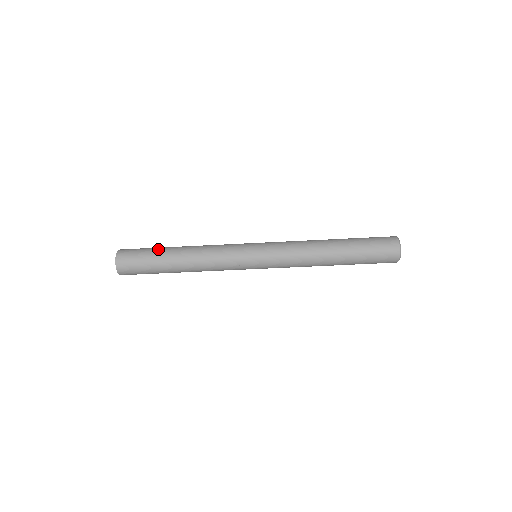
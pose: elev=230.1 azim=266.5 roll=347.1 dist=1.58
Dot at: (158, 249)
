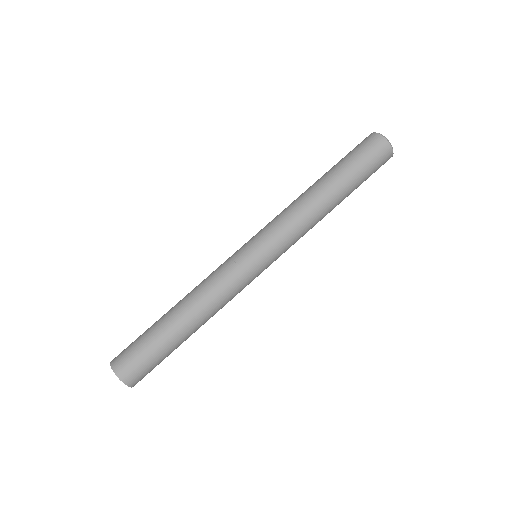
Dot at: (151, 326)
